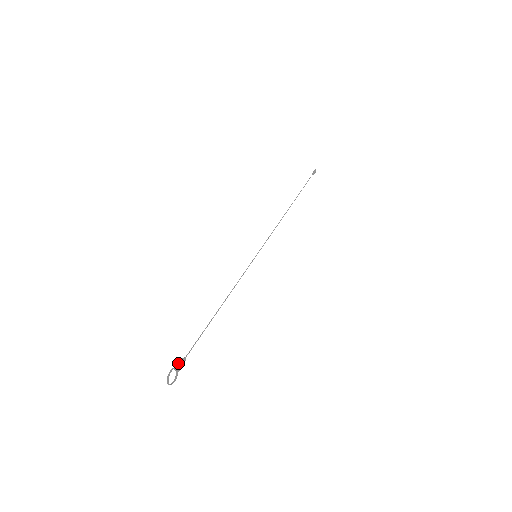
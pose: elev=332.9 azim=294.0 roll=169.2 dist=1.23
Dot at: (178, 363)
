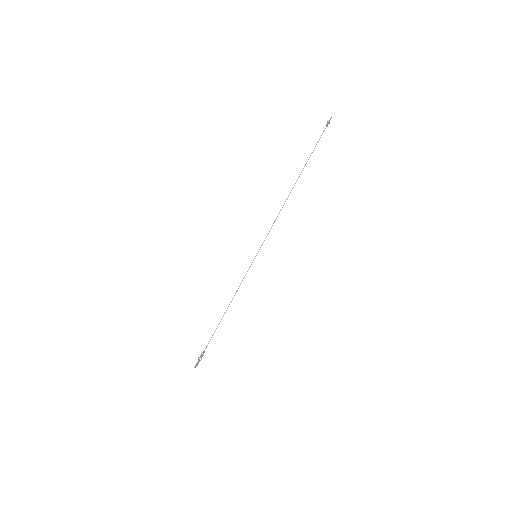
Dot at: (200, 356)
